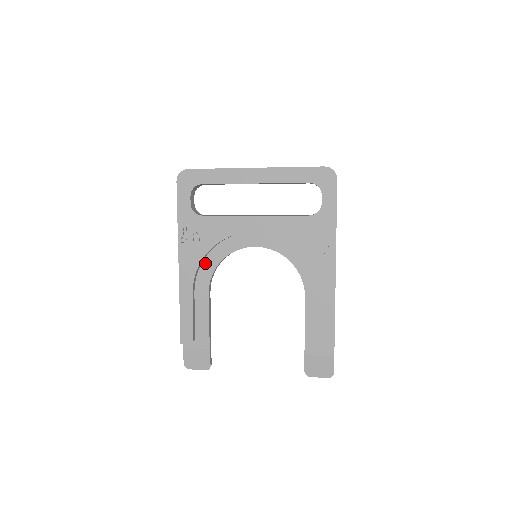
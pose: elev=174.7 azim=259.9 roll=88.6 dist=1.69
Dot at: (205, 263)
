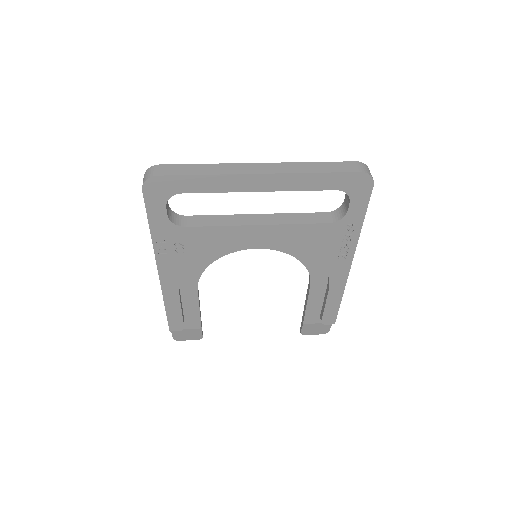
Dot at: (191, 266)
